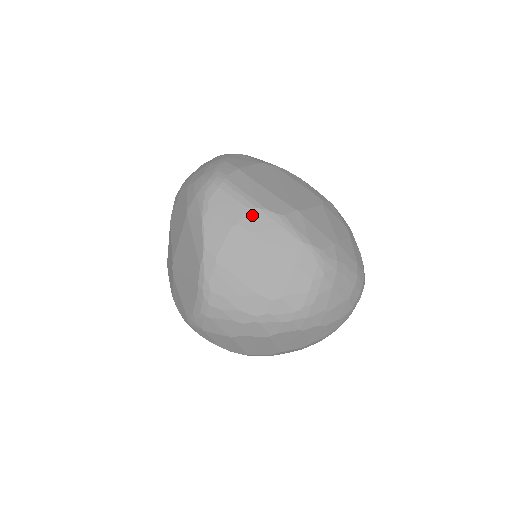
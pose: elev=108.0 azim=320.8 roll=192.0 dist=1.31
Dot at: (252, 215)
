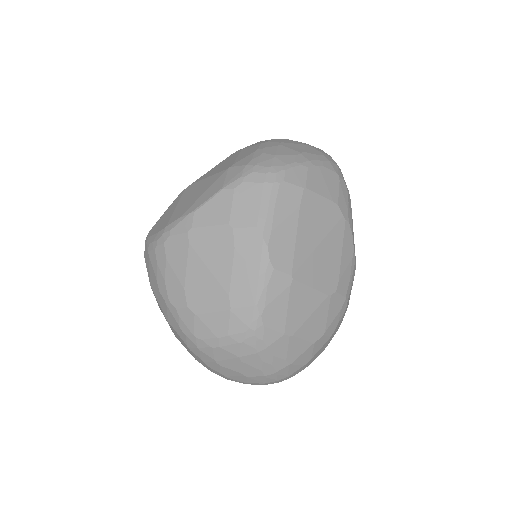
Dot at: (252, 236)
